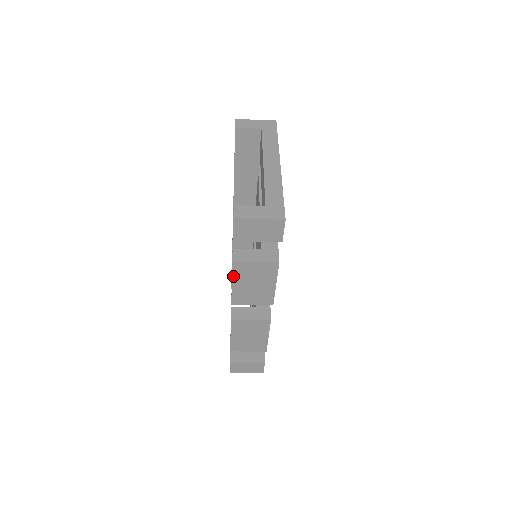
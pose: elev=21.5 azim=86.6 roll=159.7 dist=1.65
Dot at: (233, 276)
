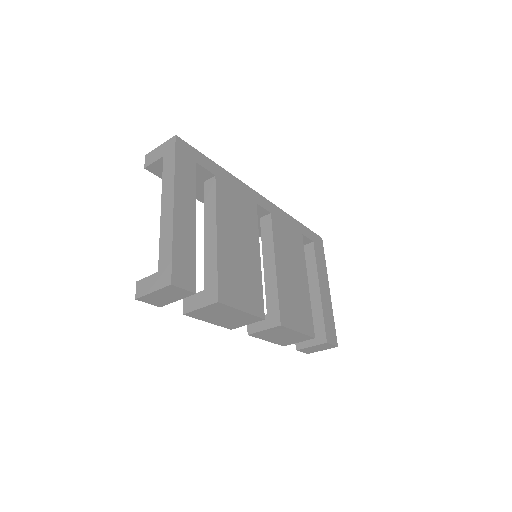
Dot at: (200, 319)
